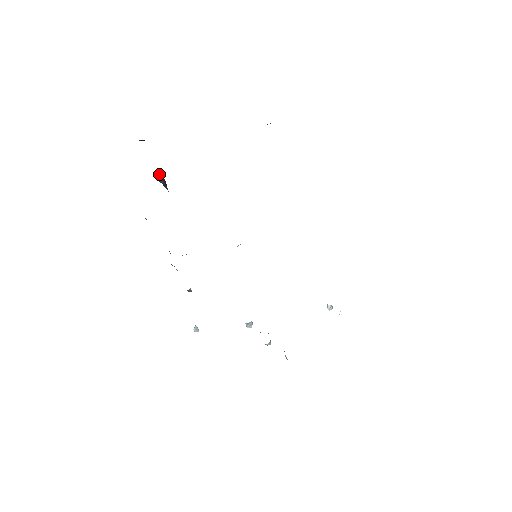
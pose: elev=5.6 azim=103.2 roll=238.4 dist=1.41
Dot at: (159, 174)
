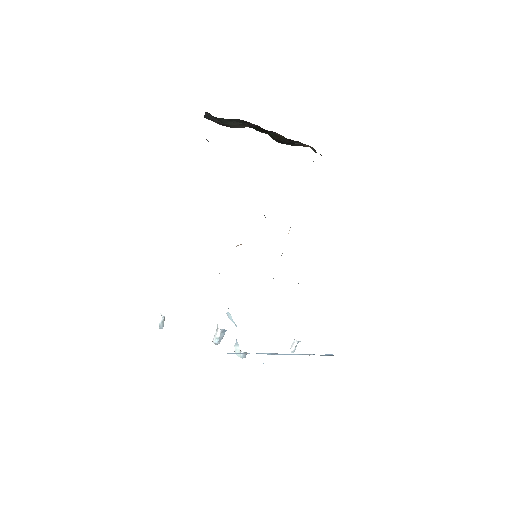
Dot at: occluded
